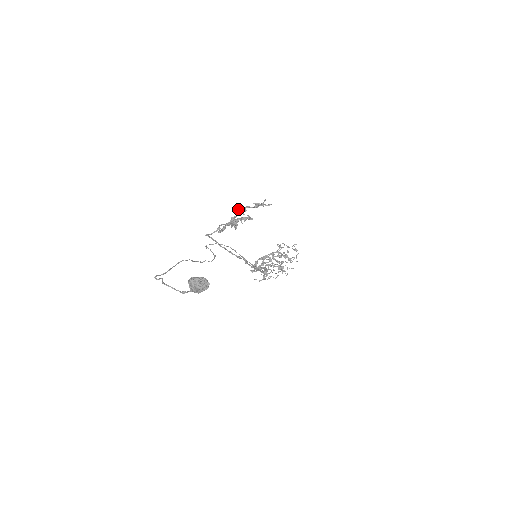
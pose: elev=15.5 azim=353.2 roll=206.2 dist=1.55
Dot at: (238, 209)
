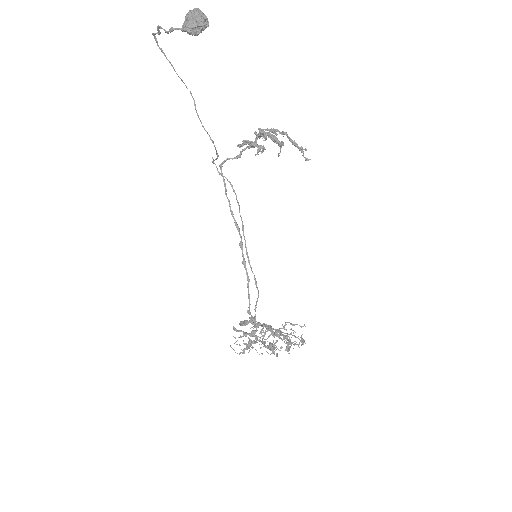
Dot at: (273, 128)
